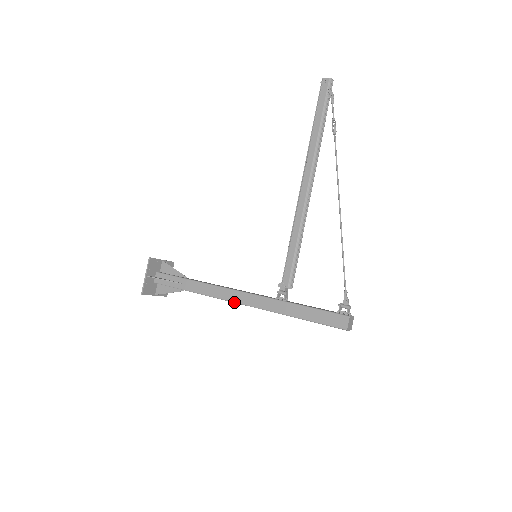
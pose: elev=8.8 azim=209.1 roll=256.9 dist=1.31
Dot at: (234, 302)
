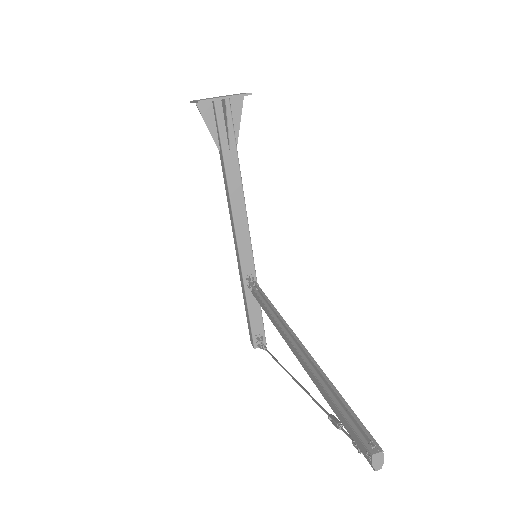
Dot at: (232, 229)
